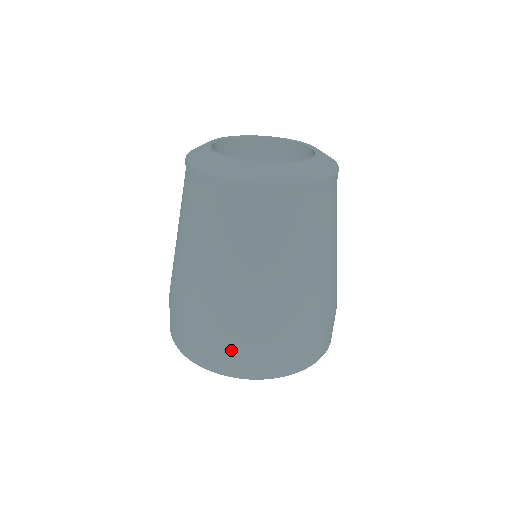
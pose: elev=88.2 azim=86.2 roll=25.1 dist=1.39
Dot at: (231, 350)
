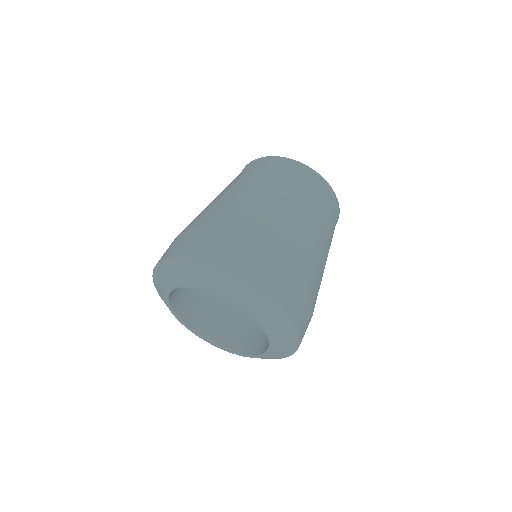
Dot at: (210, 235)
